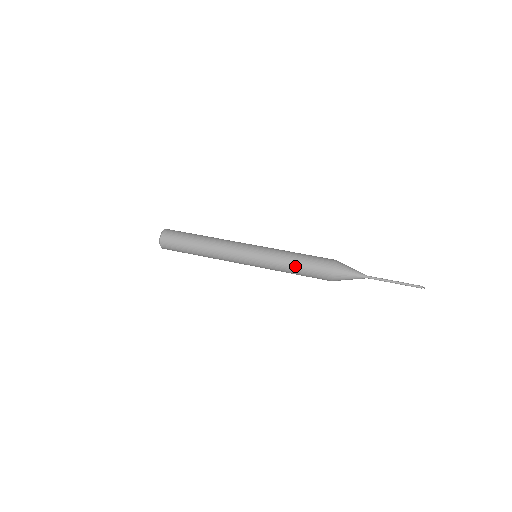
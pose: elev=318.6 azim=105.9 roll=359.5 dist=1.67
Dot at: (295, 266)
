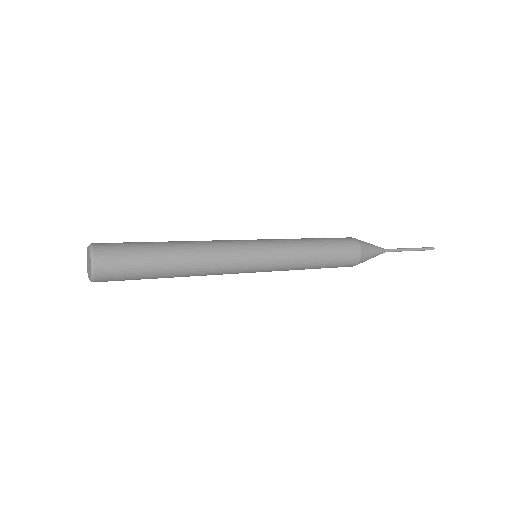
Dot at: (314, 240)
